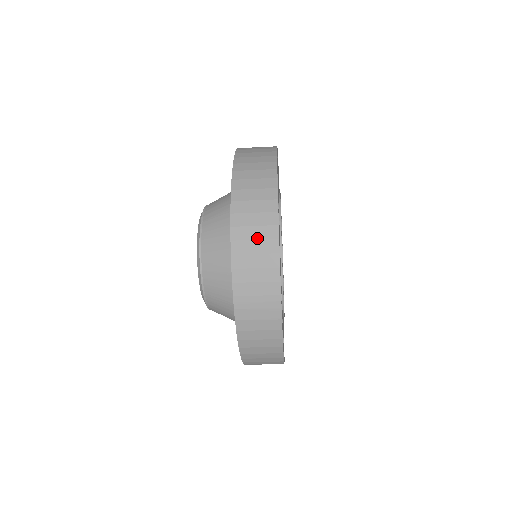
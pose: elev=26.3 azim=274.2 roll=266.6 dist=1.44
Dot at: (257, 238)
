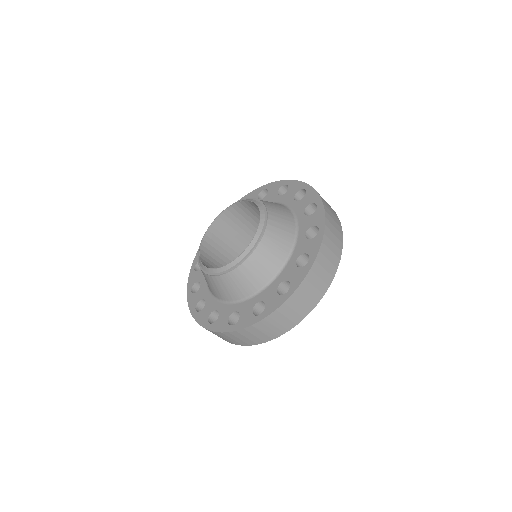
Dot at: (310, 295)
